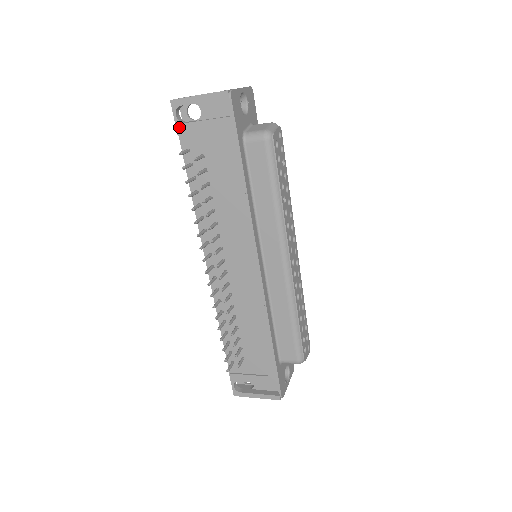
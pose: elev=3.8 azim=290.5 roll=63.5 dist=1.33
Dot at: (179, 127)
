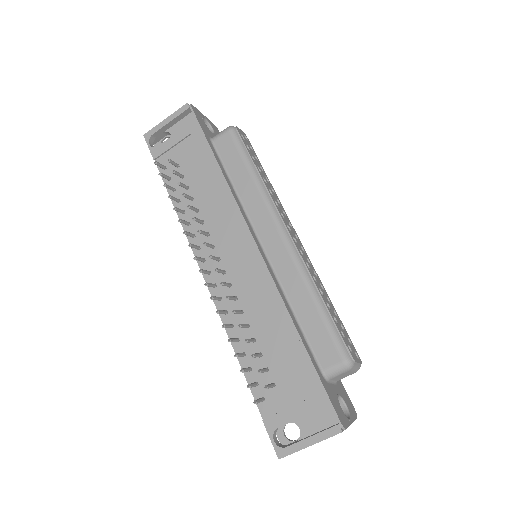
Dot at: (153, 152)
